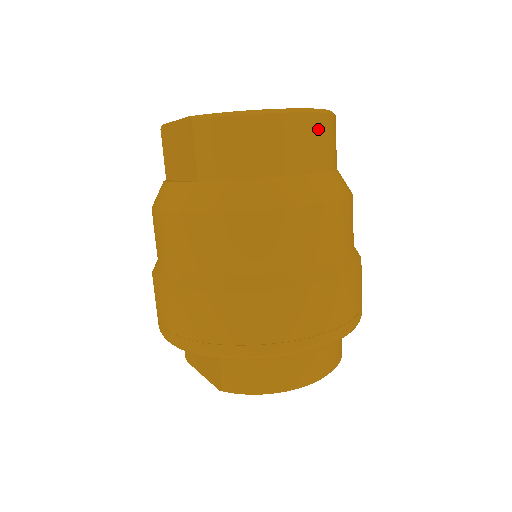
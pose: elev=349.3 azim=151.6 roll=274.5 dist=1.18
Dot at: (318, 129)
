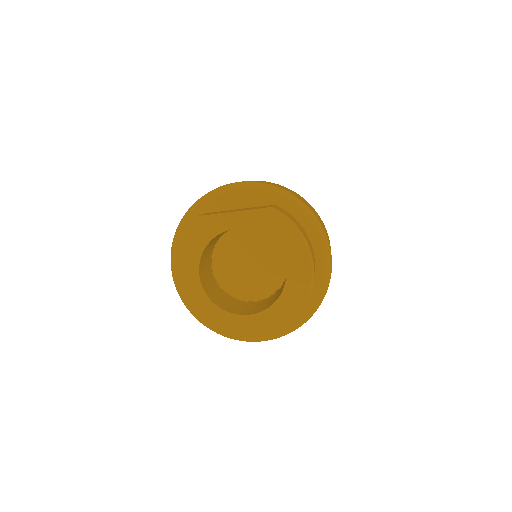
Dot at: occluded
